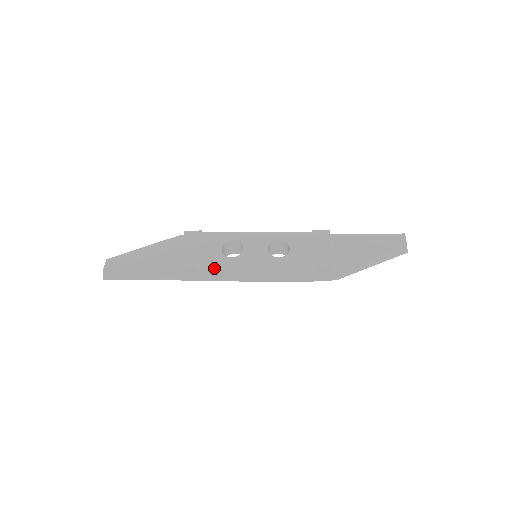
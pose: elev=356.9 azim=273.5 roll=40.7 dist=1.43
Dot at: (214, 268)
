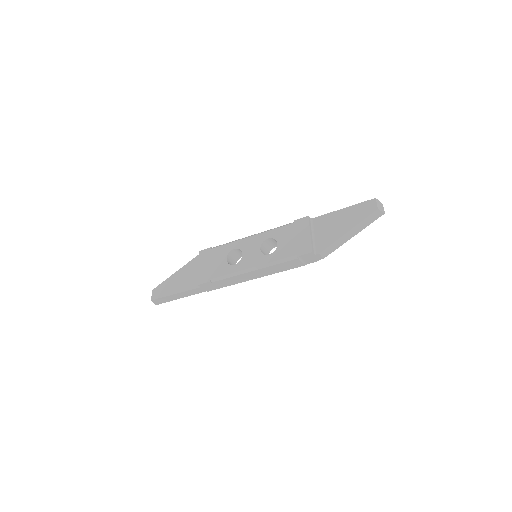
Dot at: (223, 277)
